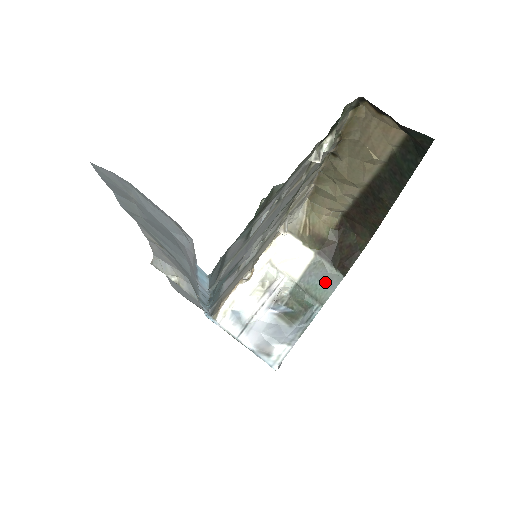
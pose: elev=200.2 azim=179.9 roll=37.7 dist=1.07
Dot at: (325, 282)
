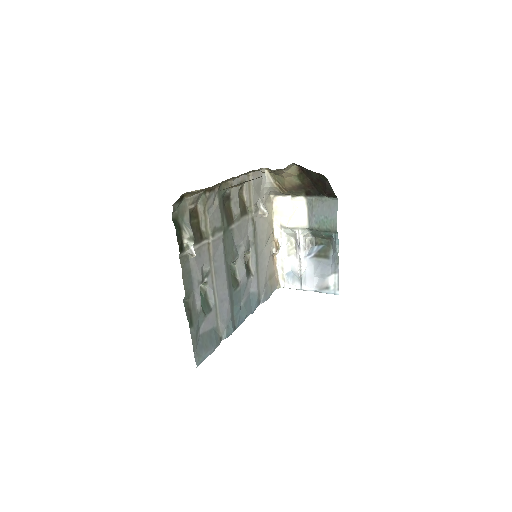
Dot at: (327, 213)
